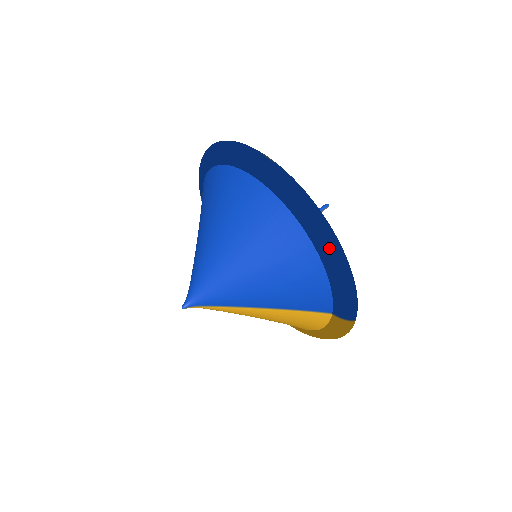
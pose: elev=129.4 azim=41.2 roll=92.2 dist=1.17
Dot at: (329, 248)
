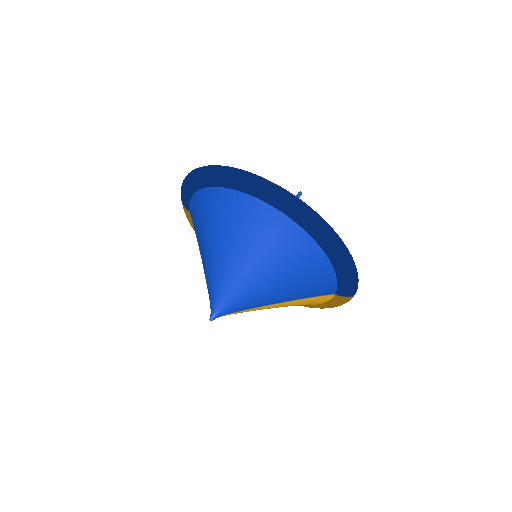
Dot at: (337, 251)
